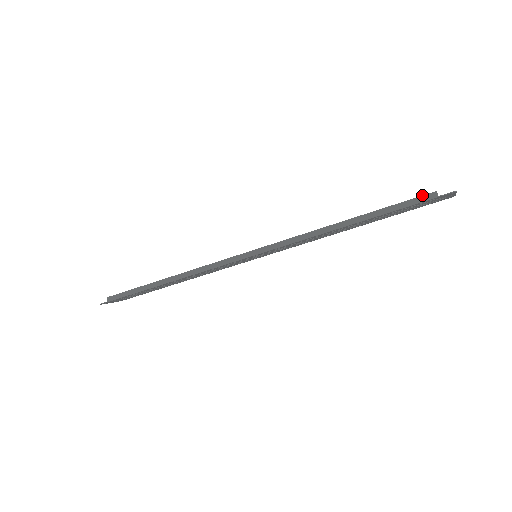
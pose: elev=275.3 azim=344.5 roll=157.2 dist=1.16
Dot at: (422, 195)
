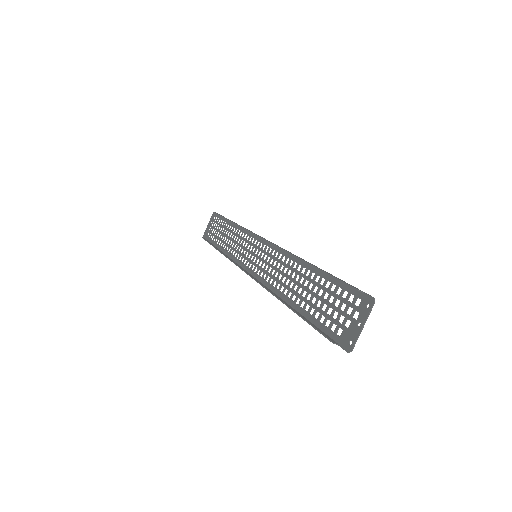
Dot at: occluded
